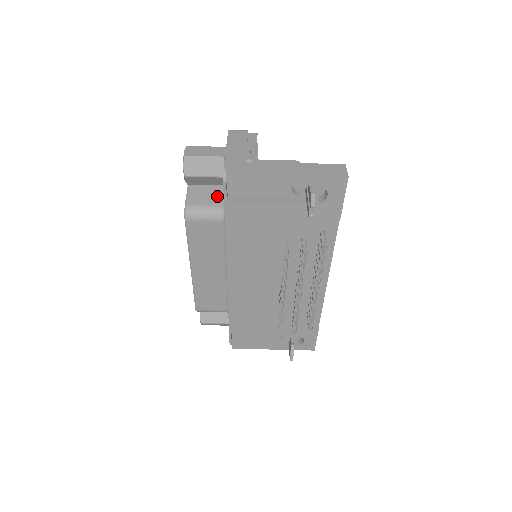
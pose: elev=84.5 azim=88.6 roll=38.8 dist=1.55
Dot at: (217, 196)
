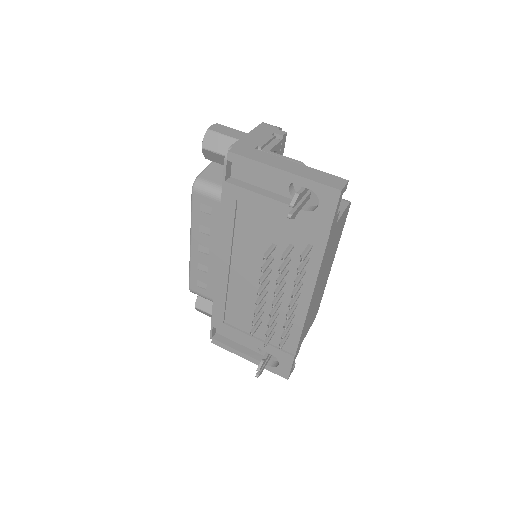
Dot at: occluded
